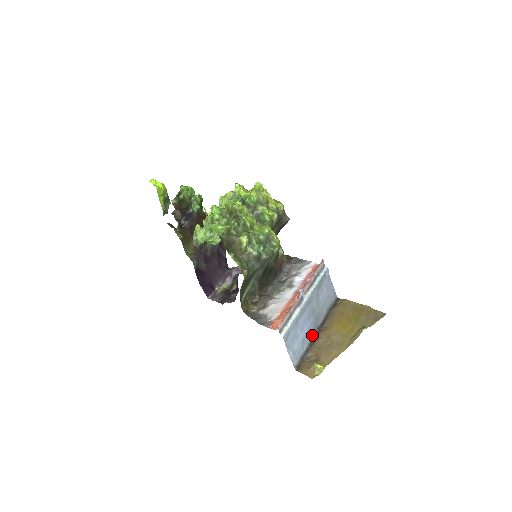
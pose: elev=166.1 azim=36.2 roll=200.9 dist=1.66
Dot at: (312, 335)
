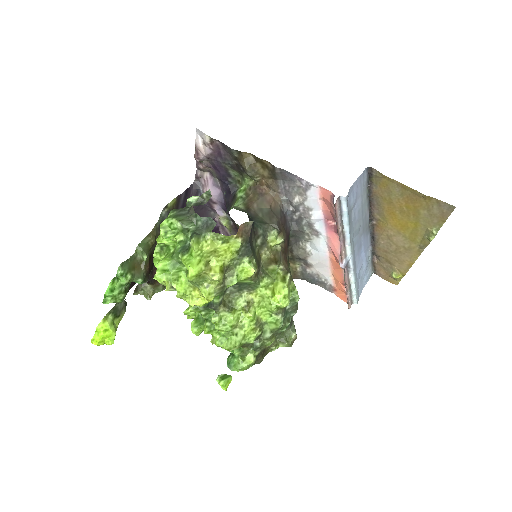
Dot at: (369, 238)
